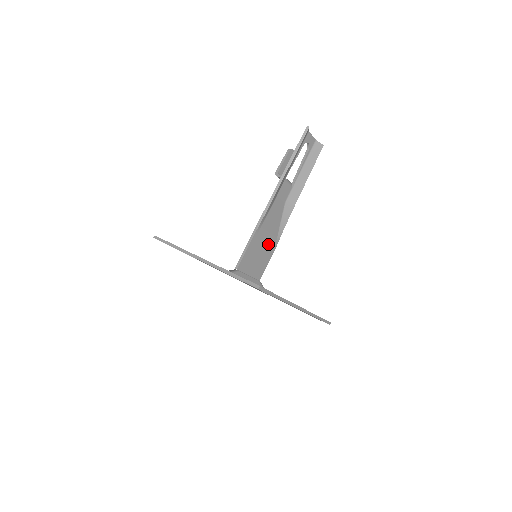
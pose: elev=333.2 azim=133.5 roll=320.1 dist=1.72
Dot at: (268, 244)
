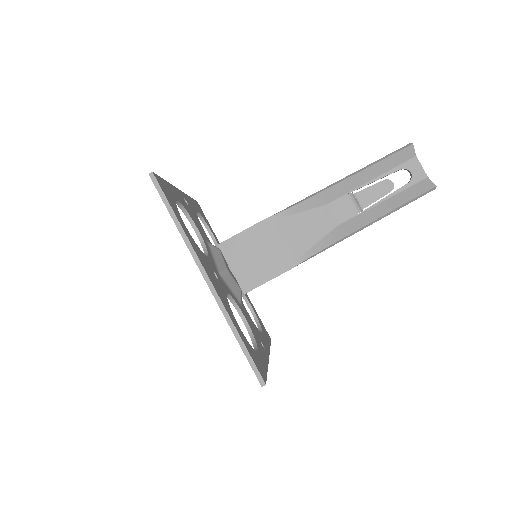
Dot at: (280, 253)
